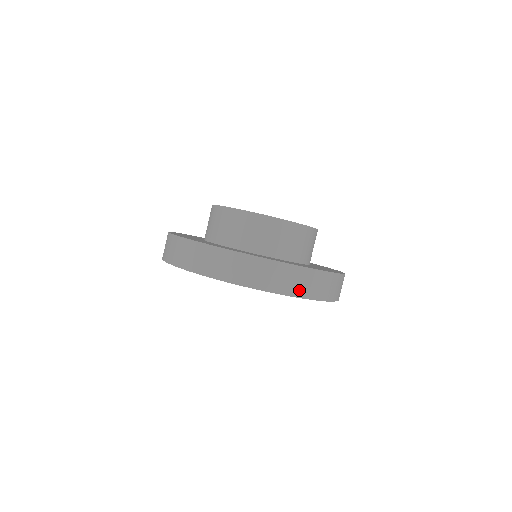
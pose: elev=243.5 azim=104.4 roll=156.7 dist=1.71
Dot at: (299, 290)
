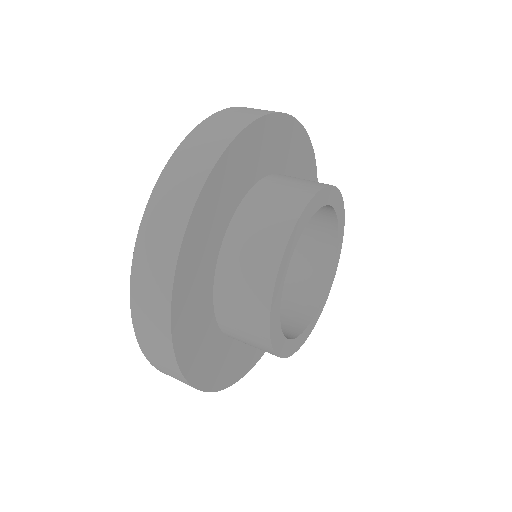
Dot at: occluded
